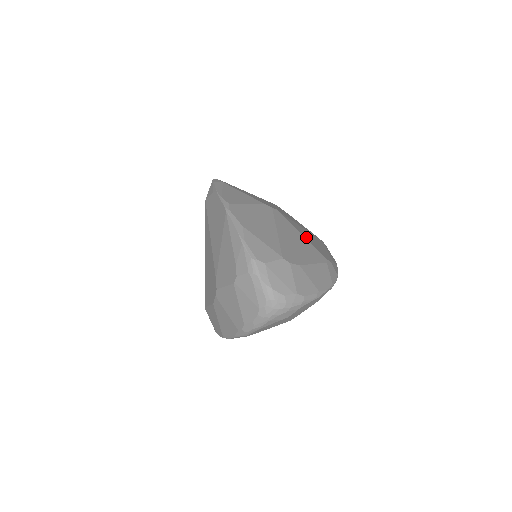
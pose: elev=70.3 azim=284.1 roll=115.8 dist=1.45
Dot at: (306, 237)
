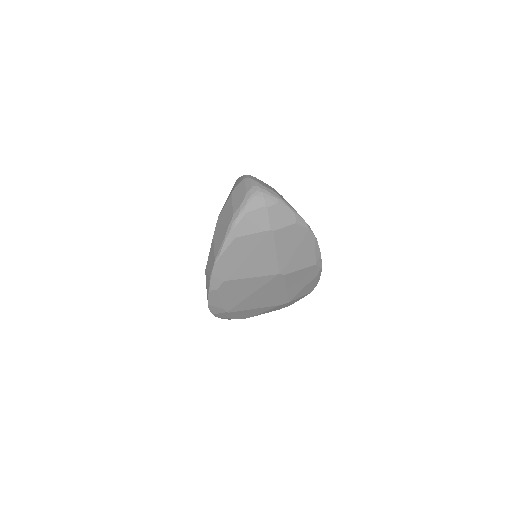
Dot at: occluded
